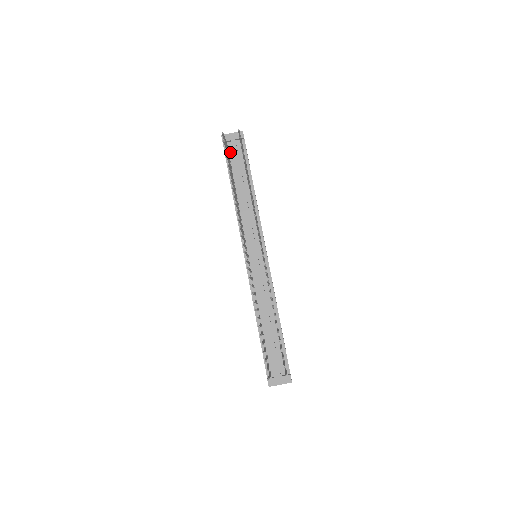
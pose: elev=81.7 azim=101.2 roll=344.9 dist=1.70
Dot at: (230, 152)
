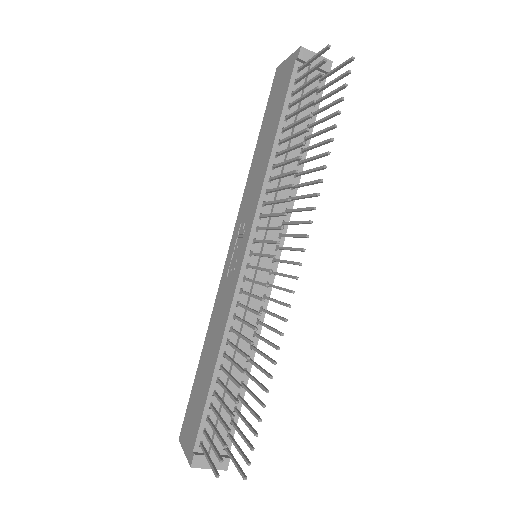
Dot at: occluded
